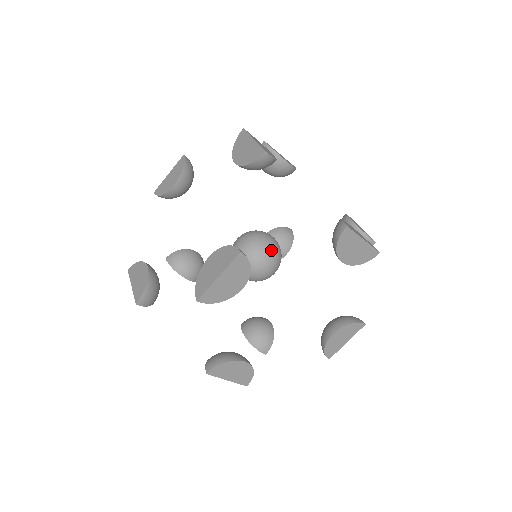
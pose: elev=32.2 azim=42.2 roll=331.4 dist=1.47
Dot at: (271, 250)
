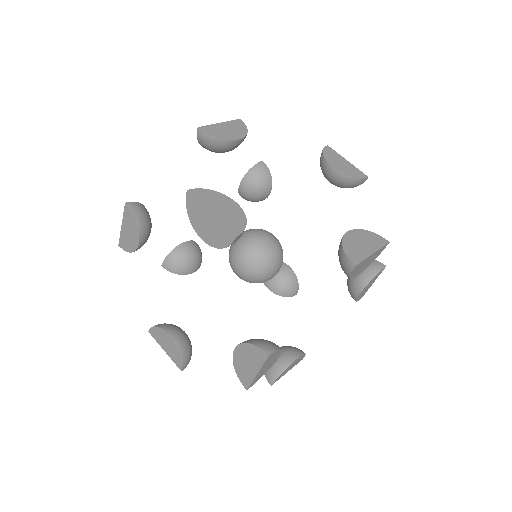
Dot at: (271, 256)
